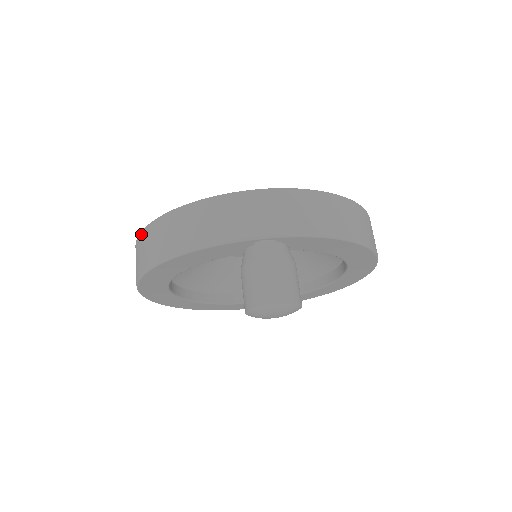
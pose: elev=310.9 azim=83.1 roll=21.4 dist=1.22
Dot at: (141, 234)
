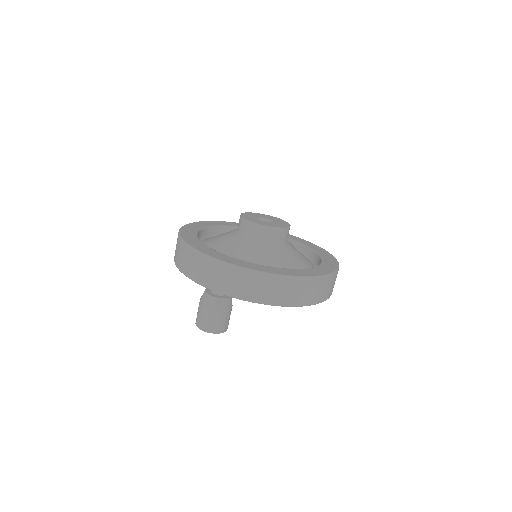
Dot at: occluded
